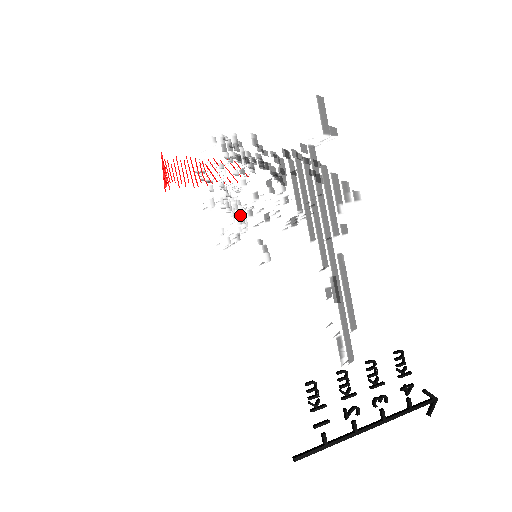
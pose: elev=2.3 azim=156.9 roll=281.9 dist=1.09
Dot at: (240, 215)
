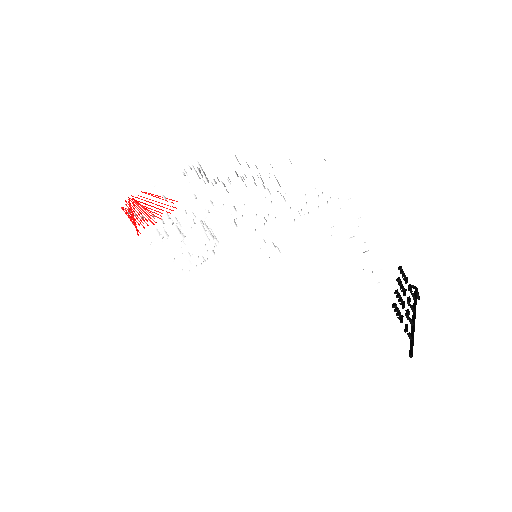
Dot at: (209, 232)
